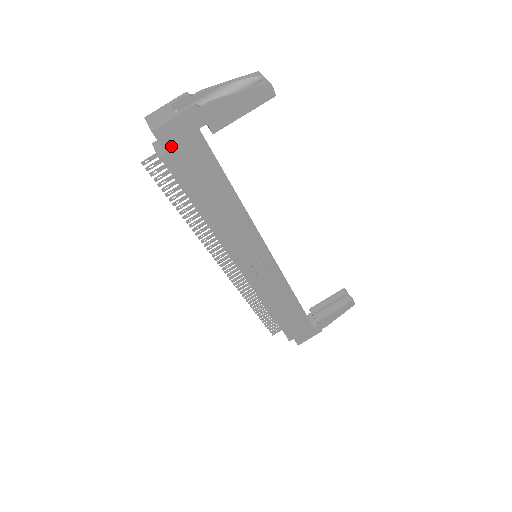
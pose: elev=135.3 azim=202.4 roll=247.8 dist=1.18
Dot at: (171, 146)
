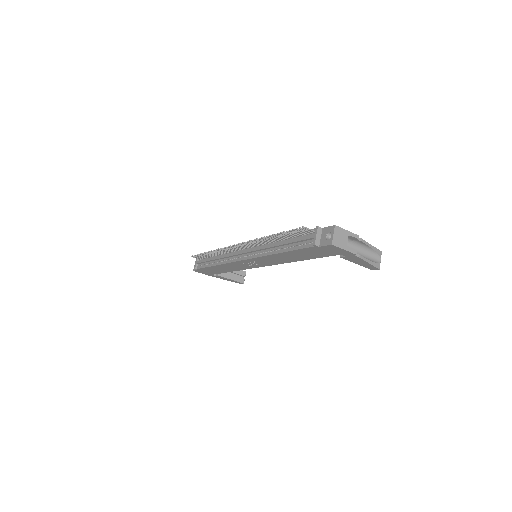
Dot at: (325, 248)
